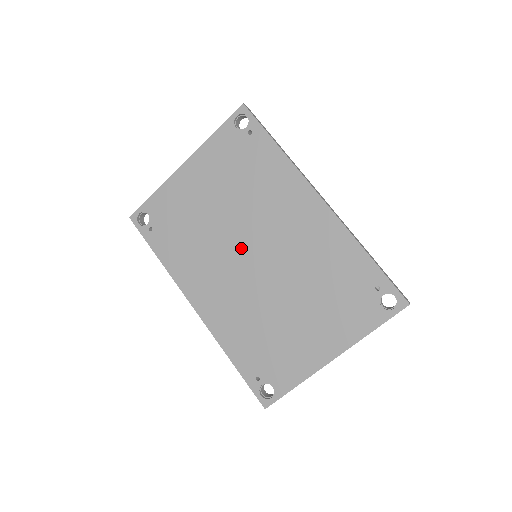
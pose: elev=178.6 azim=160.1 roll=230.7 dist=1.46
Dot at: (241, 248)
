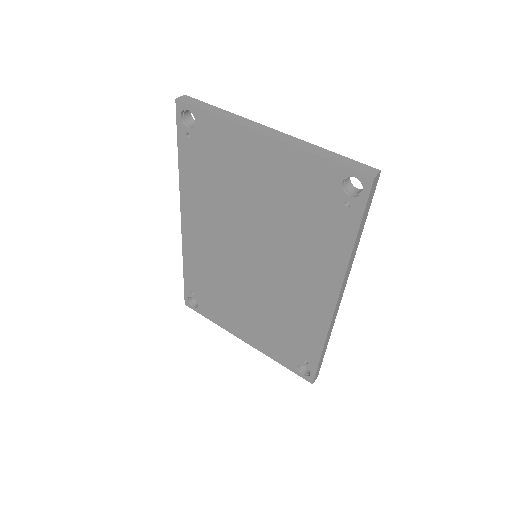
Dot at: (248, 244)
